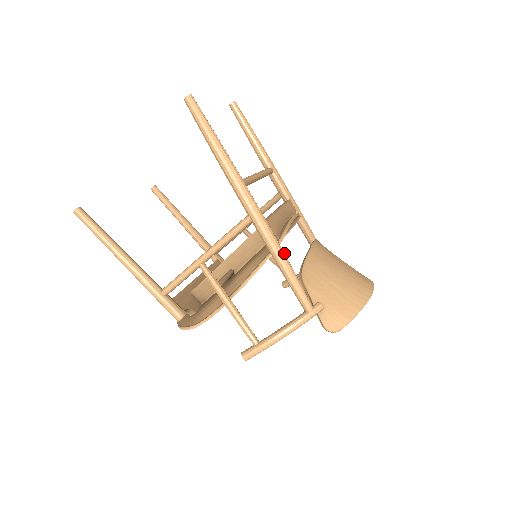
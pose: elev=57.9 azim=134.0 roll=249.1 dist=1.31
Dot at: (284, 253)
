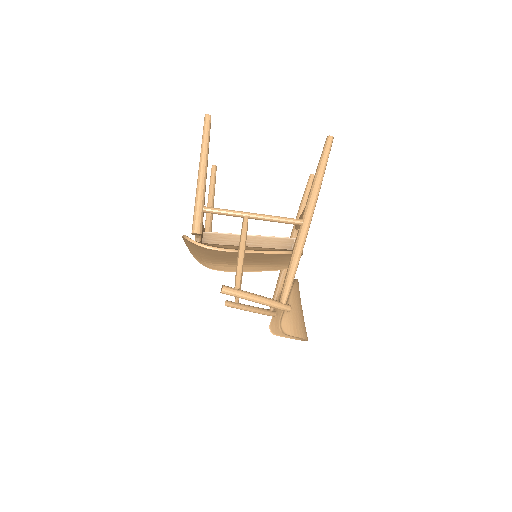
Dot at: occluded
